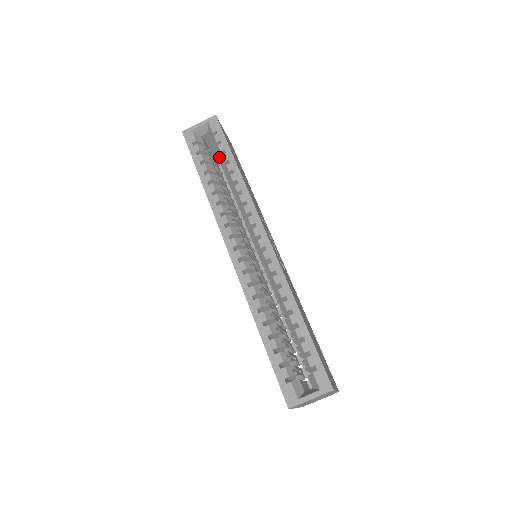
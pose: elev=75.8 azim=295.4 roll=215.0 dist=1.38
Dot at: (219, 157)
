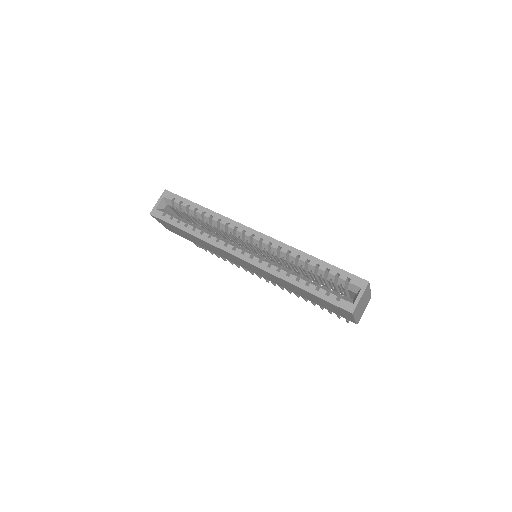
Dot at: (187, 212)
